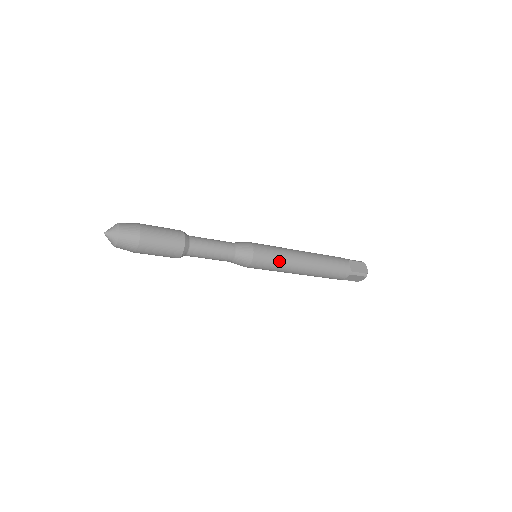
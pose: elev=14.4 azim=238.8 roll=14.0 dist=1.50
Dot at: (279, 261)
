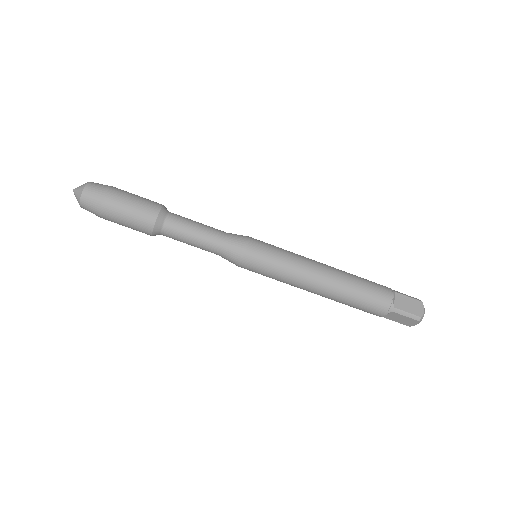
Dot at: (281, 267)
